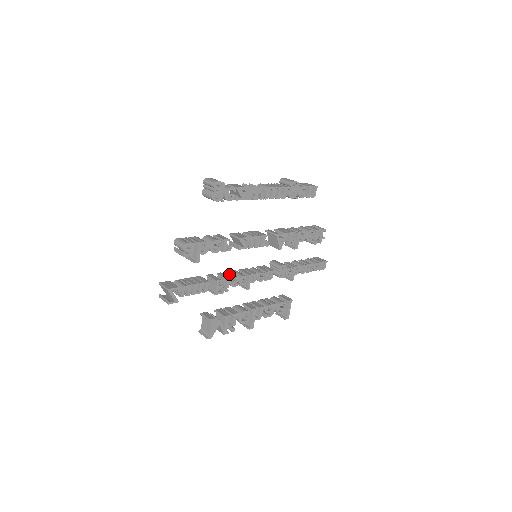
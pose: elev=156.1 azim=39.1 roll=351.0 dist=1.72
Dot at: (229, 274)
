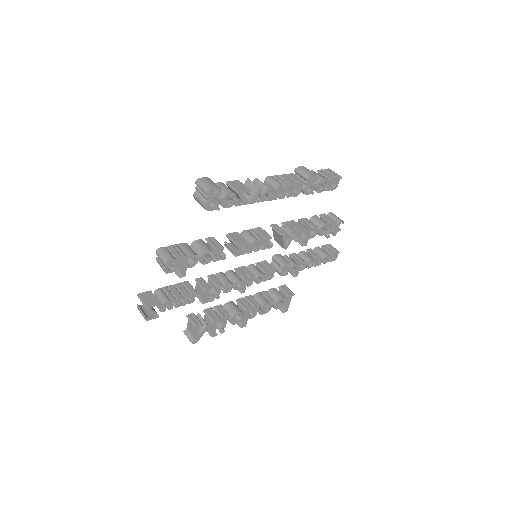
Dot at: (222, 278)
